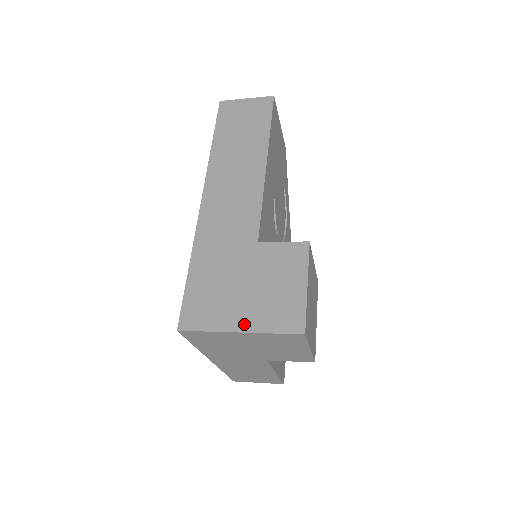
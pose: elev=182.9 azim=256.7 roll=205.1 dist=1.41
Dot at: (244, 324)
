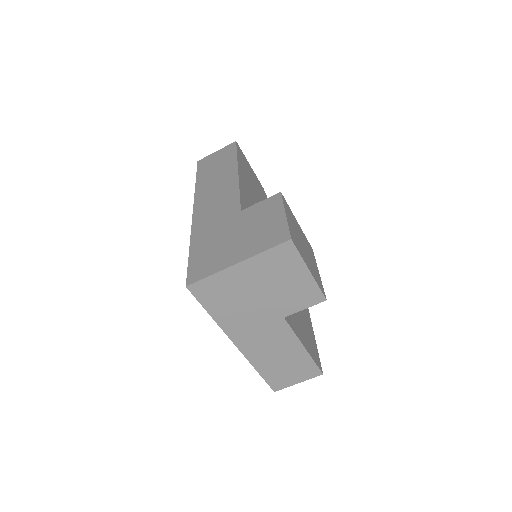
Dot at: (240, 257)
